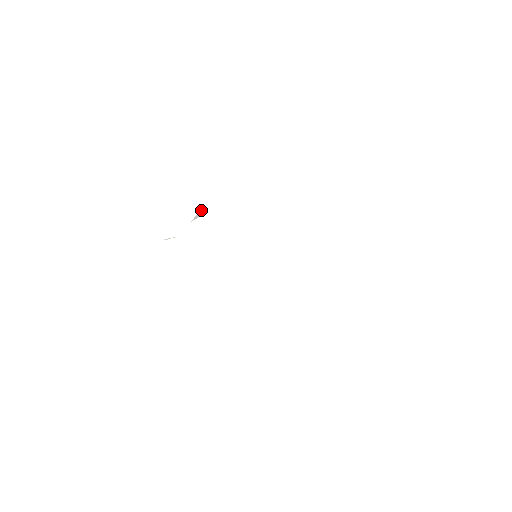
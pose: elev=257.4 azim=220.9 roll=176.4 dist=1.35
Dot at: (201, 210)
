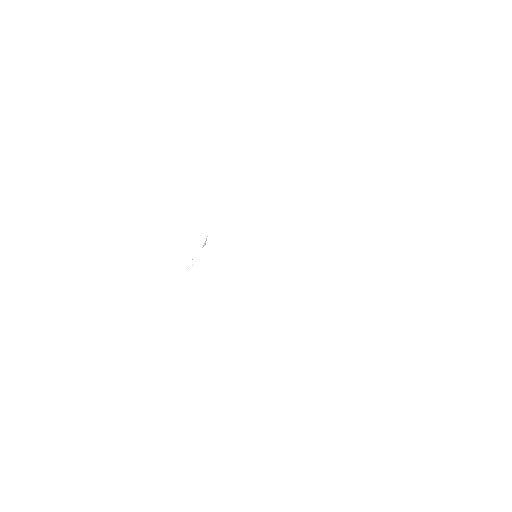
Dot at: (206, 238)
